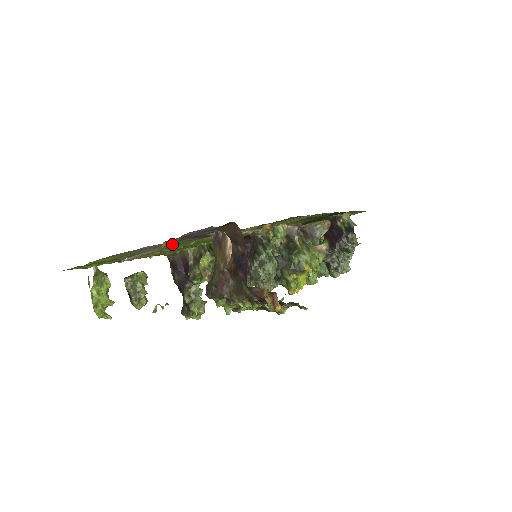
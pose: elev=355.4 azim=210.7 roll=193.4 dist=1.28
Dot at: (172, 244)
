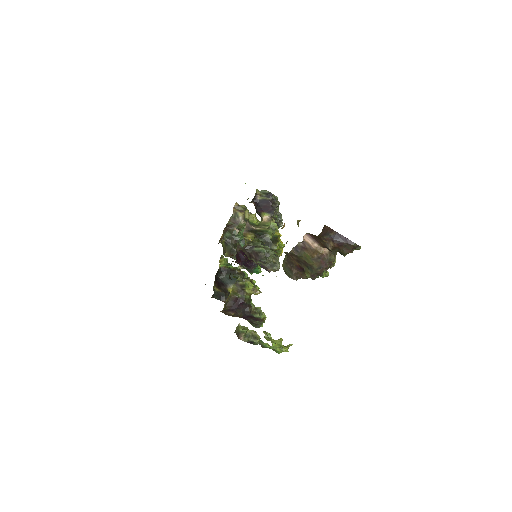
Dot at: occluded
